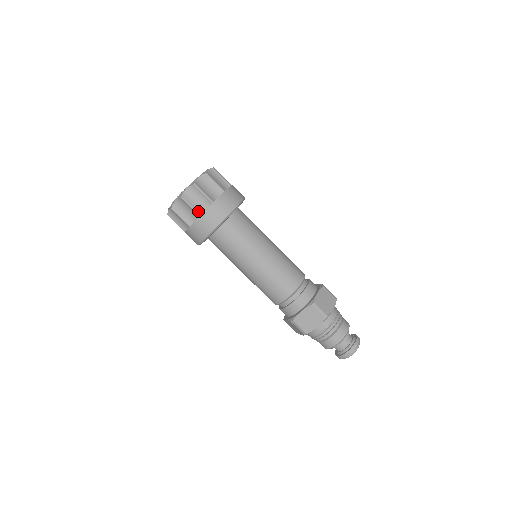
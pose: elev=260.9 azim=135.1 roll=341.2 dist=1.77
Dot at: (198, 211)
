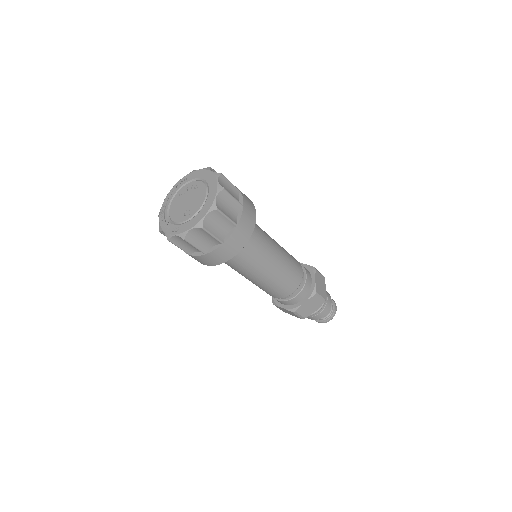
Dot at: (188, 251)
